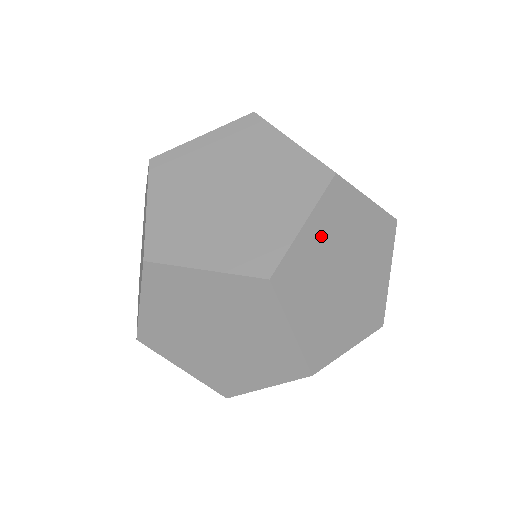
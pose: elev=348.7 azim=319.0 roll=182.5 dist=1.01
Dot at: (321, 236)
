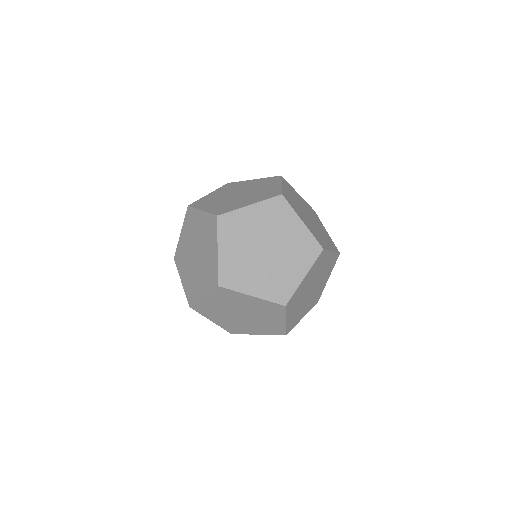
Dot at: (217, 302)
